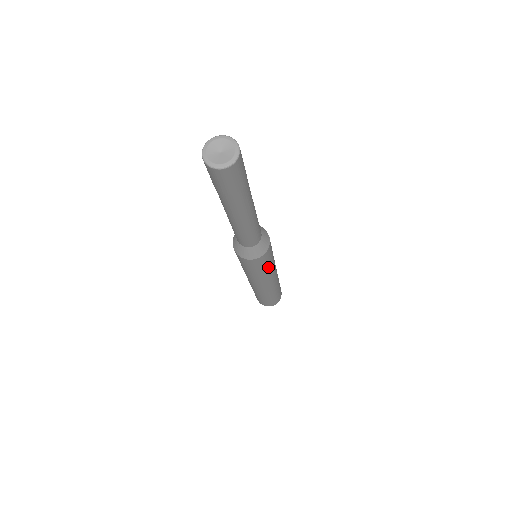
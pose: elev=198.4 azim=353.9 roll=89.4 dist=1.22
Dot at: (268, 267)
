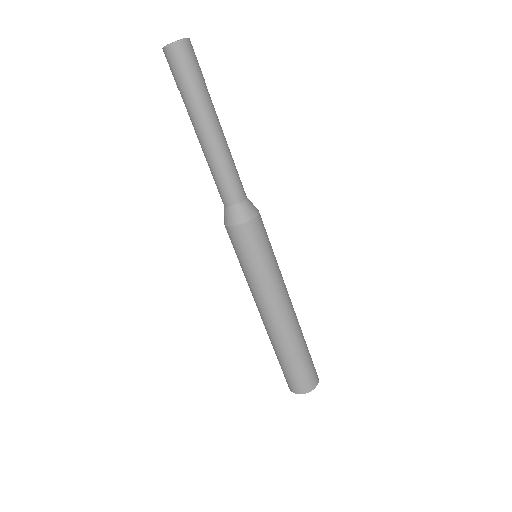
Dot at: (262, 263)
